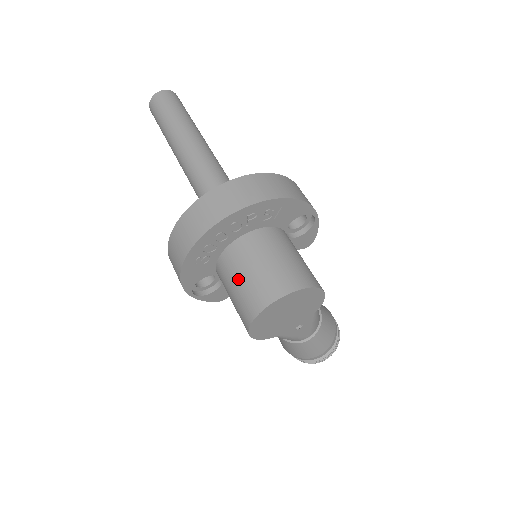
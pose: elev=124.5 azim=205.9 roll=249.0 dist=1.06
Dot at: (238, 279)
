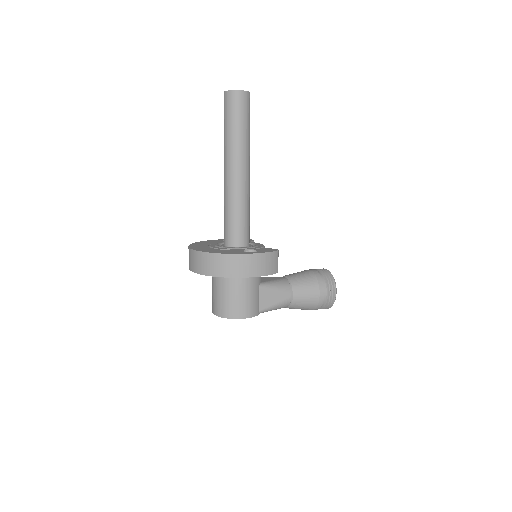
Dot at: occluded
